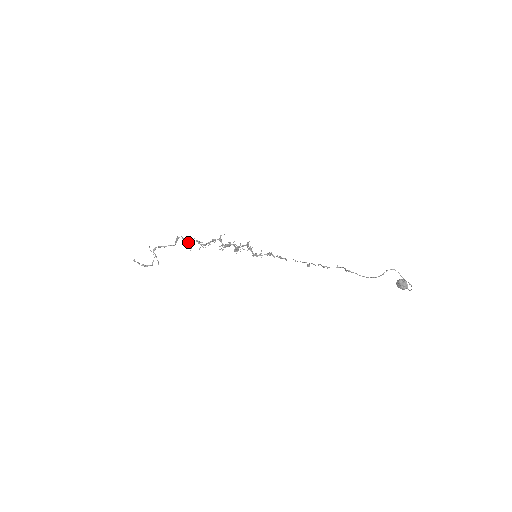
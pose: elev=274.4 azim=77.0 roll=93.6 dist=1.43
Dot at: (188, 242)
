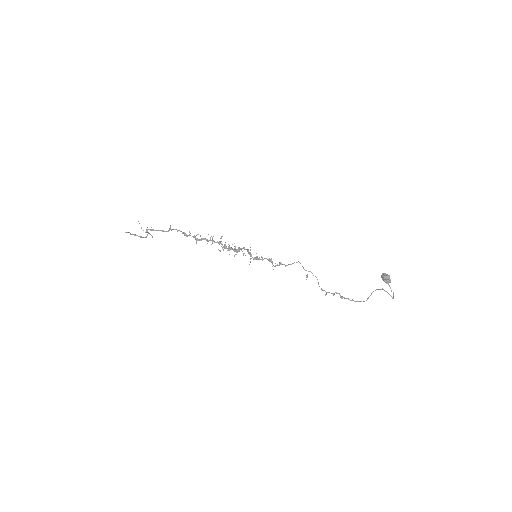
Dot at: (183, 232)
